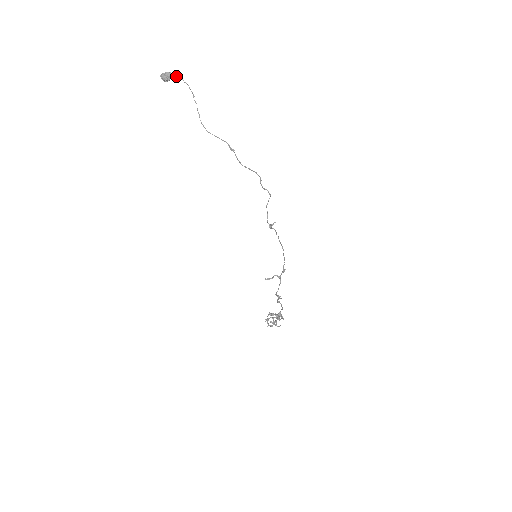
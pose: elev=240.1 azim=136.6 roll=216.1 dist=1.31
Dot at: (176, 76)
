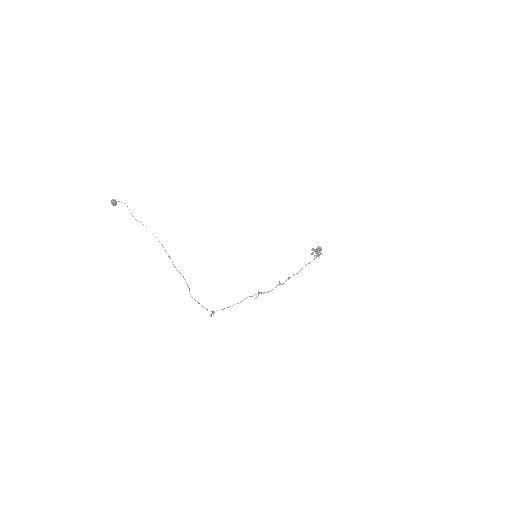
Dot at: occluded
